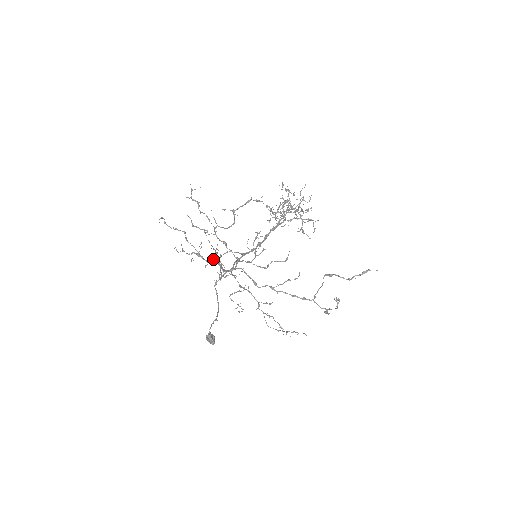
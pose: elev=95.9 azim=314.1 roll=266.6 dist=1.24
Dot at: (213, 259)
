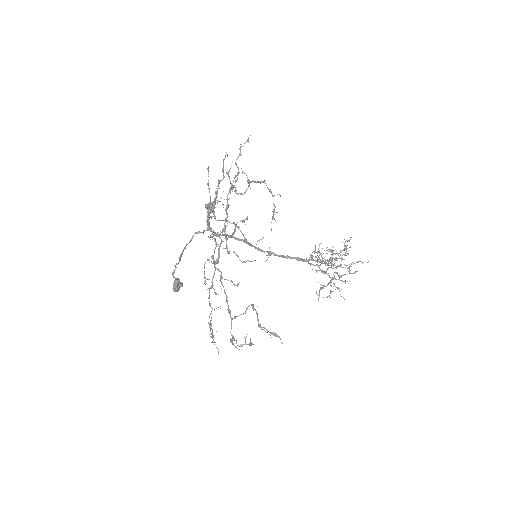
Dot at: (206, 206)
